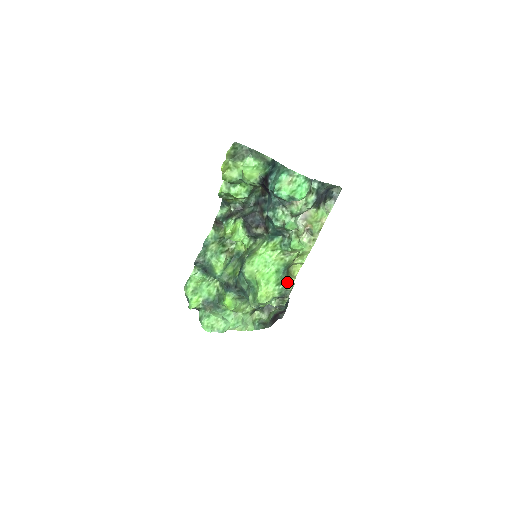
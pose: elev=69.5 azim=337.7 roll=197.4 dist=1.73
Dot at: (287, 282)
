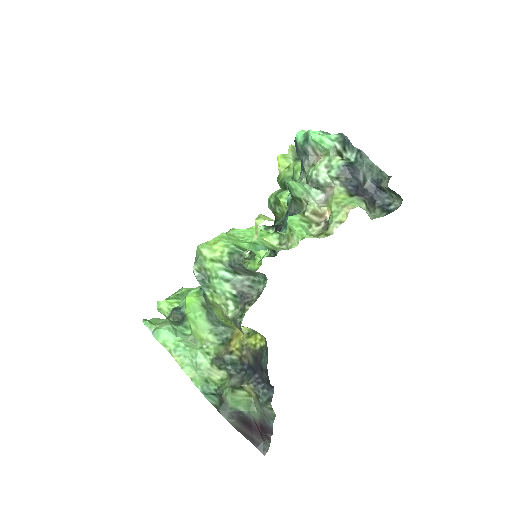
Dot at: occluded
